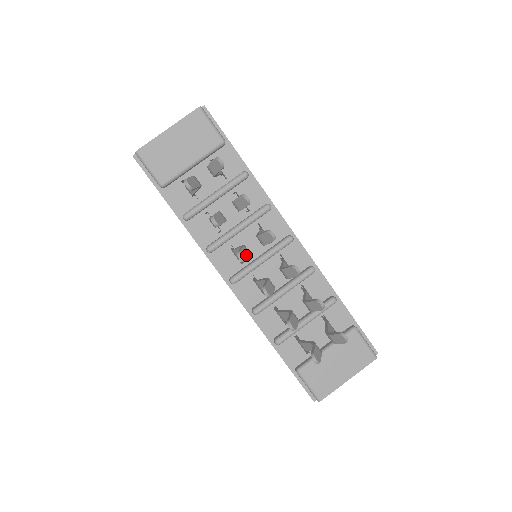
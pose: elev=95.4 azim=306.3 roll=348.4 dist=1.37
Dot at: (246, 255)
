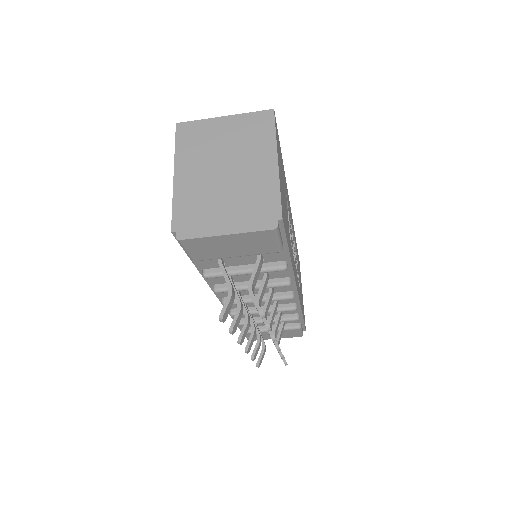
Dot at: (245, 335)
